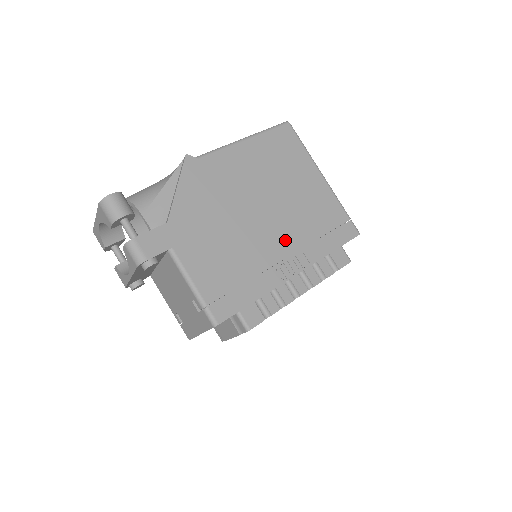
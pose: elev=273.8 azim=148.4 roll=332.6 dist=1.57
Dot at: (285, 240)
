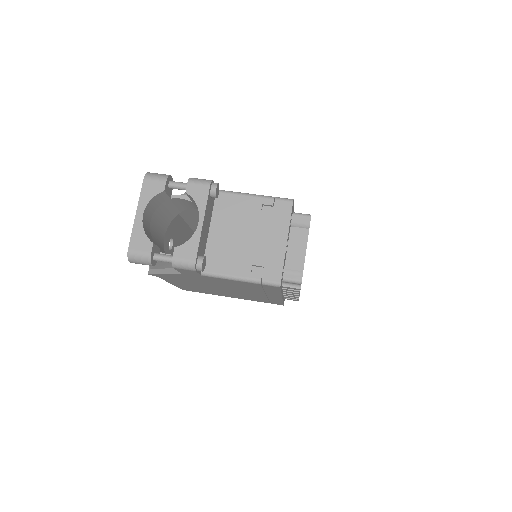
Dot at: occluded
